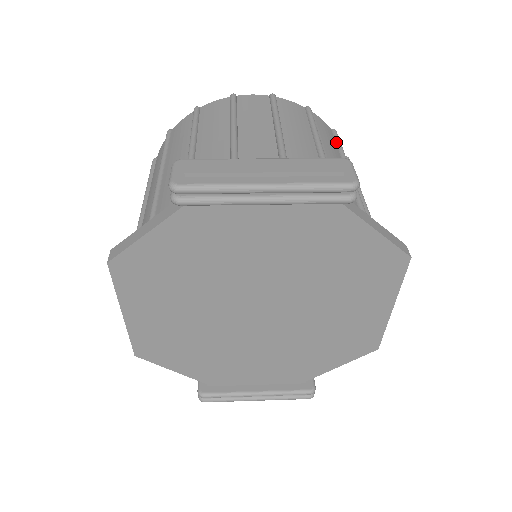
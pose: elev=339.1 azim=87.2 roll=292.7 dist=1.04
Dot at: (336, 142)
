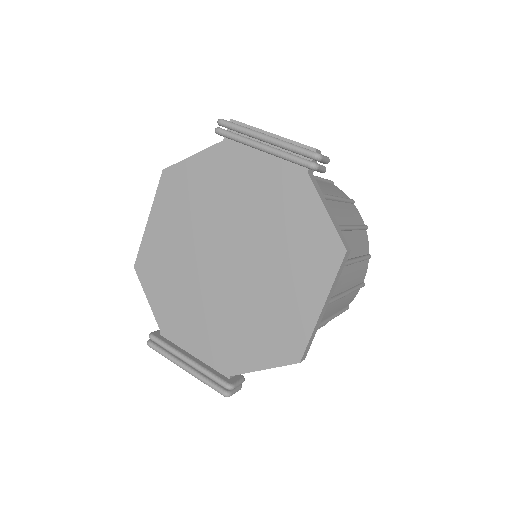
Dot at: occluded
